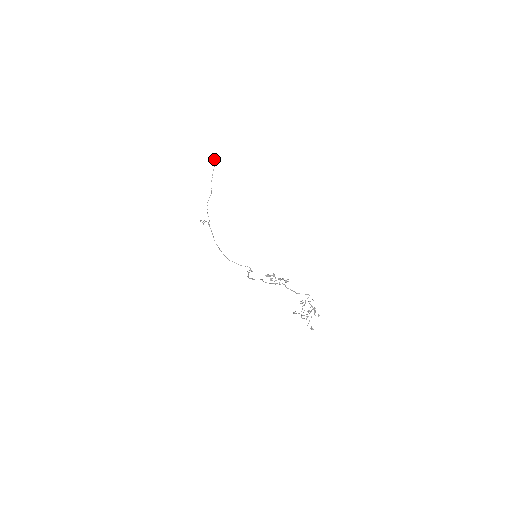
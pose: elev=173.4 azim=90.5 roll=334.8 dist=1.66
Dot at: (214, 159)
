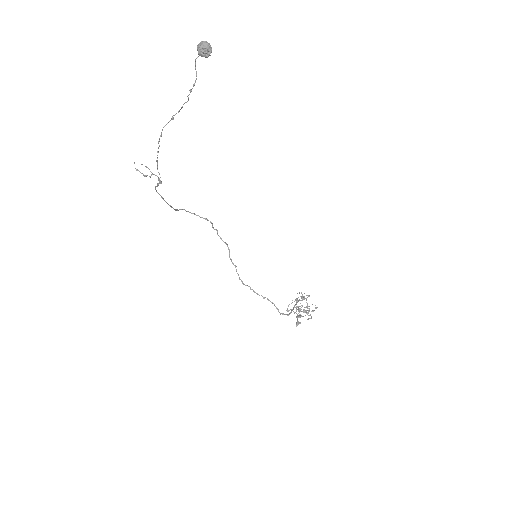
Dot at: (200, 55)
